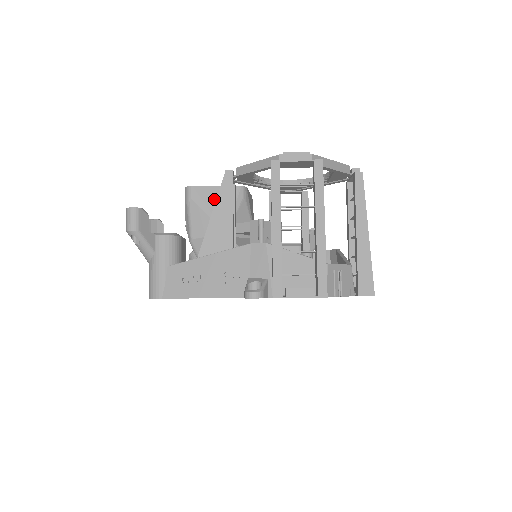
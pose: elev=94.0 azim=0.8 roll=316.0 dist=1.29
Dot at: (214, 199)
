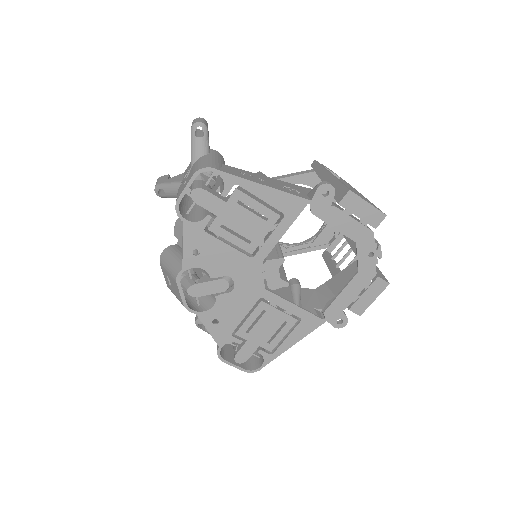
Dot at: occluded
